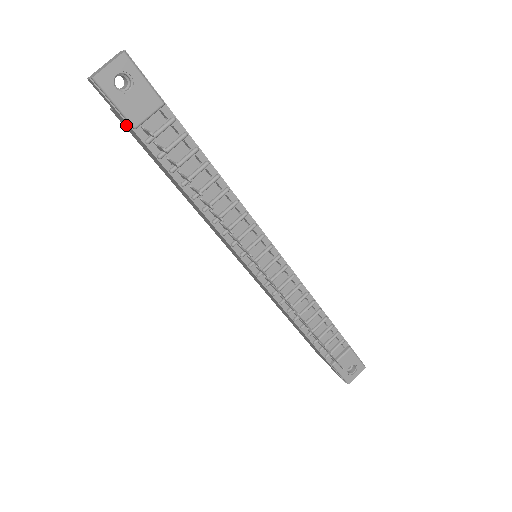
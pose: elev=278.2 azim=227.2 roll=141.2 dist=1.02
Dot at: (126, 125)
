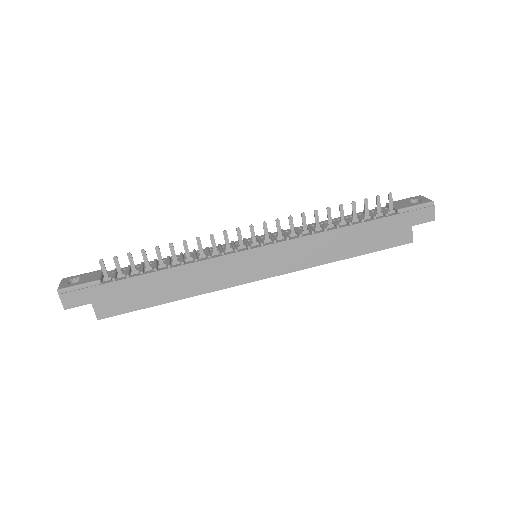
Dot at: (104, 300)
